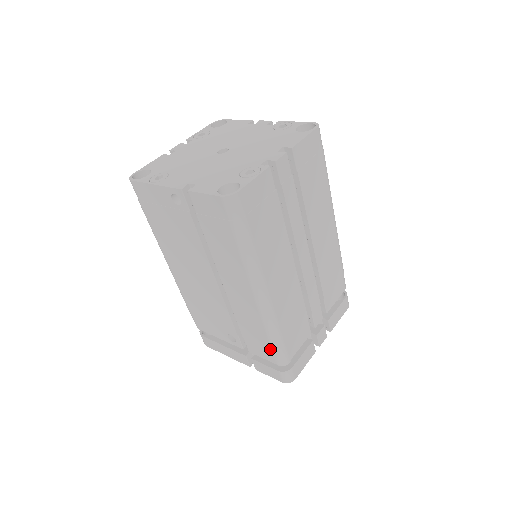
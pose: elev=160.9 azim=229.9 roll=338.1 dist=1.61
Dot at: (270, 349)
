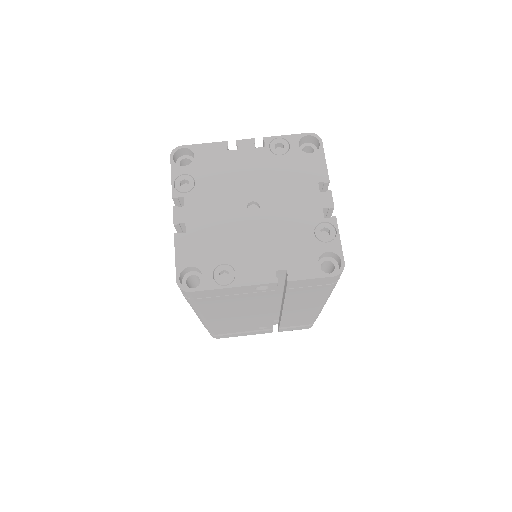
Dot at: occluded
